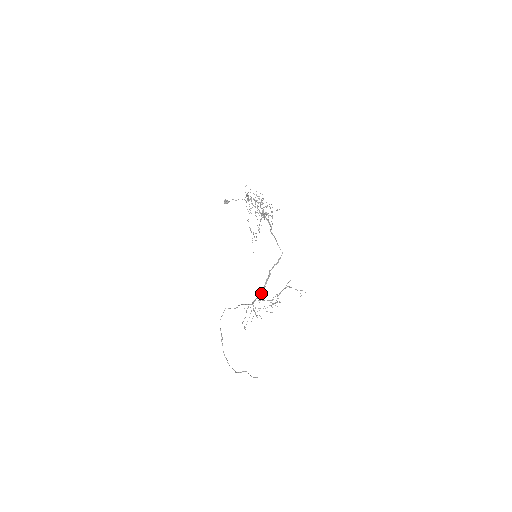
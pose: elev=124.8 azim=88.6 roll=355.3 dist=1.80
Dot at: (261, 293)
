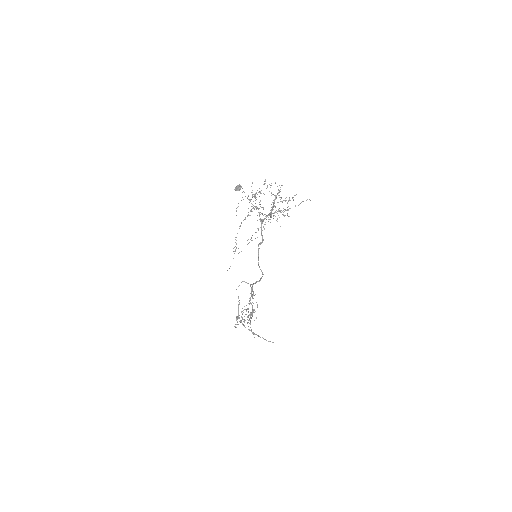
Dot at: (251, 296)
